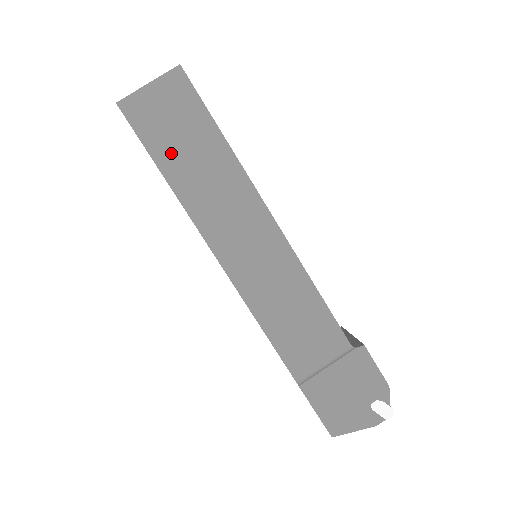
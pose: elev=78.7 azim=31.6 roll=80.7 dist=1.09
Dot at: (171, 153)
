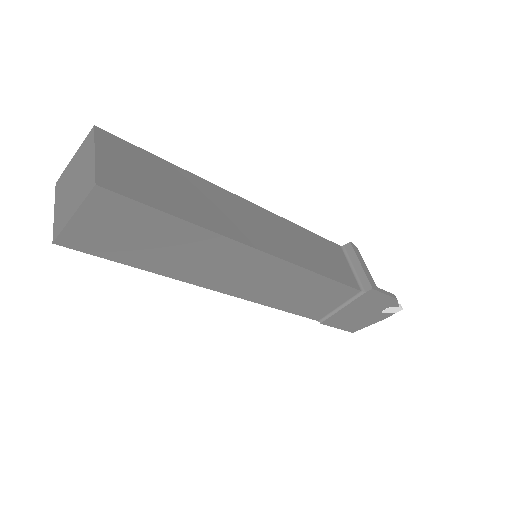
Dot at: (138, 253)
